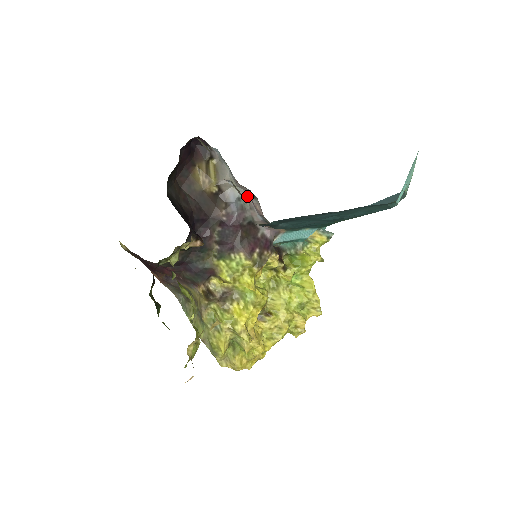
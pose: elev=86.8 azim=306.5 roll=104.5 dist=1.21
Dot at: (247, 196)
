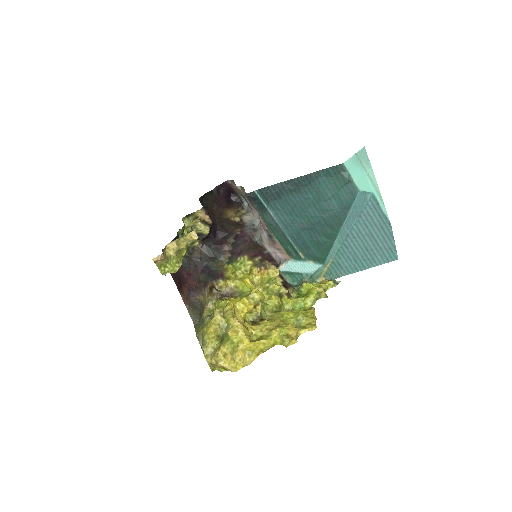
Dot at: (259, 223)
